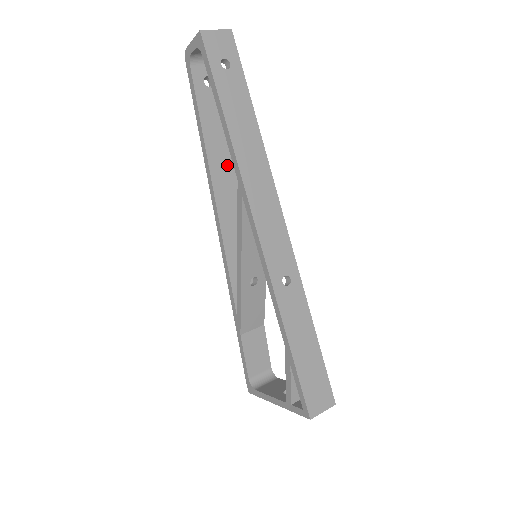
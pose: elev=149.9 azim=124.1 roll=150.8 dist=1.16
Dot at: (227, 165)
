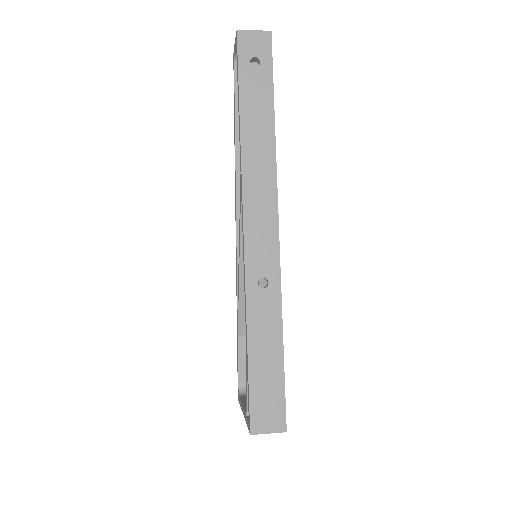
Dot at: occluded
